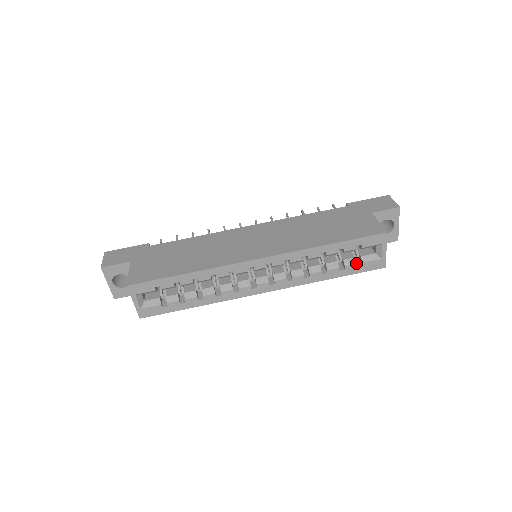
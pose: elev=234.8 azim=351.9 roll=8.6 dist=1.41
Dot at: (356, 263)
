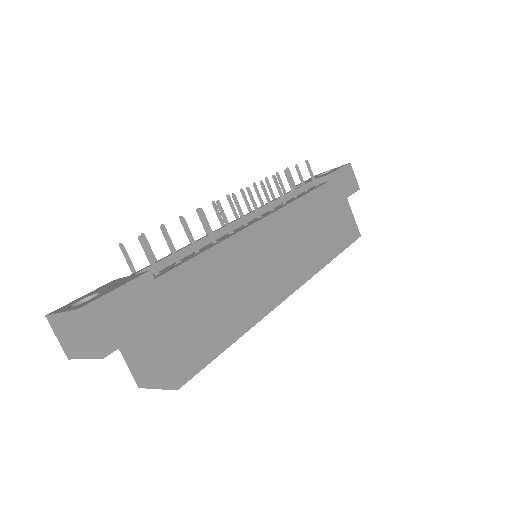
Dot at: occluded
